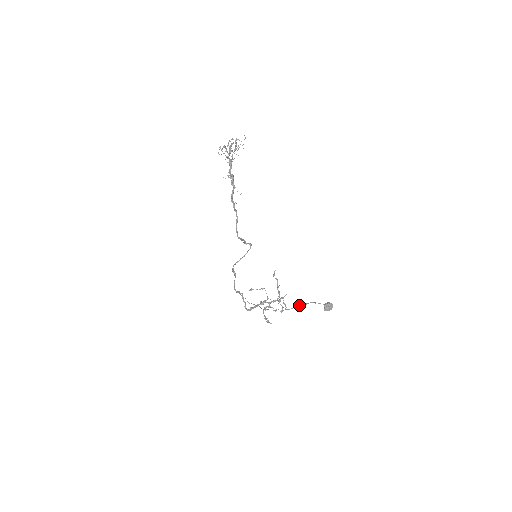
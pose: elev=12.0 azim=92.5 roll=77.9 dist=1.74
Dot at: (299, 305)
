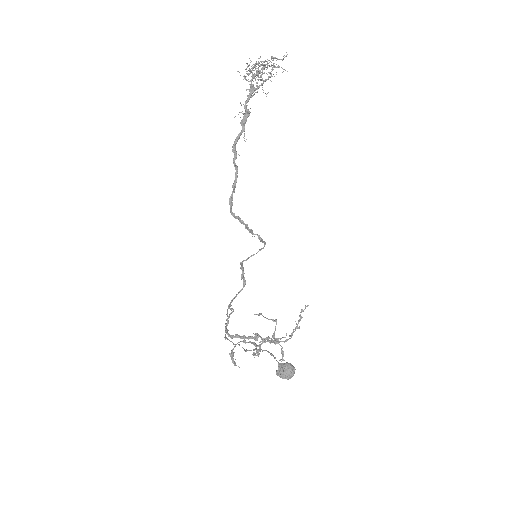
Dot at: (256, 348)
